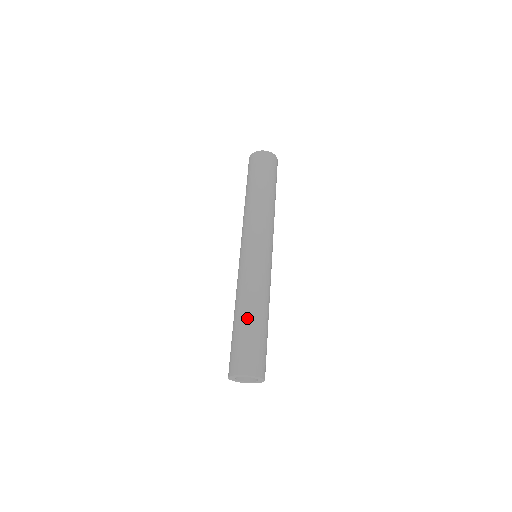
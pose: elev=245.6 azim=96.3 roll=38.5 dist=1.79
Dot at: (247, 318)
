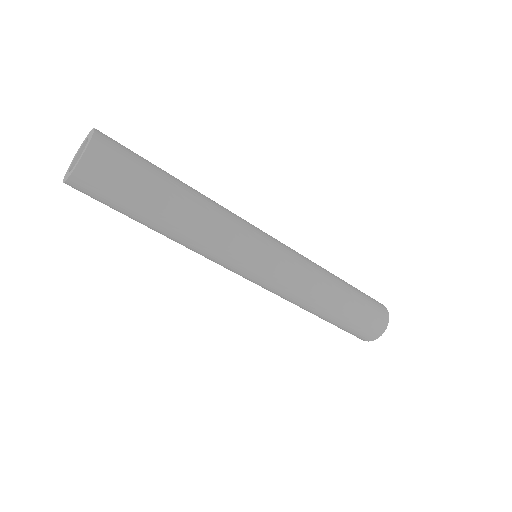
Dot at: (328, 318)
